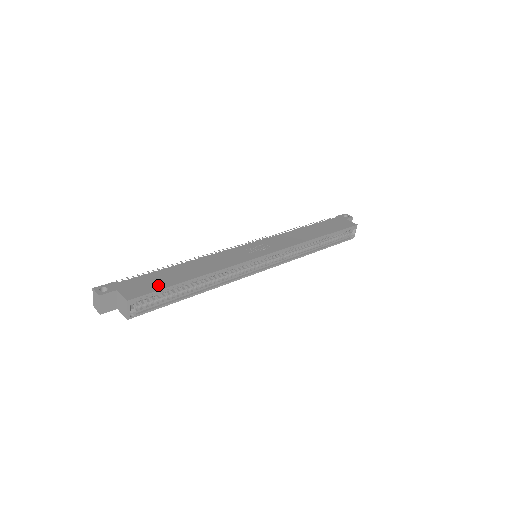
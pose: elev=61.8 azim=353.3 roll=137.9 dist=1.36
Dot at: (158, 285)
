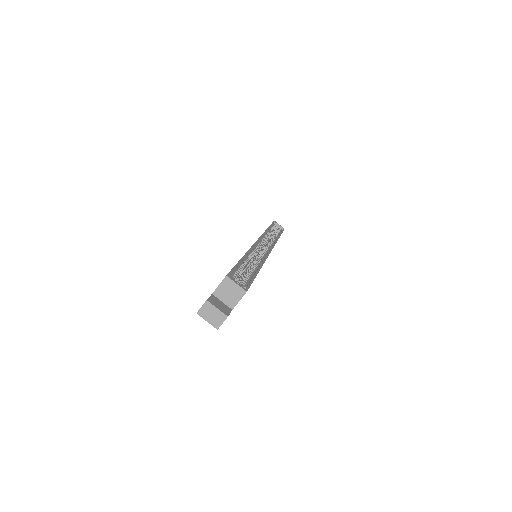
Dot at: occluded
